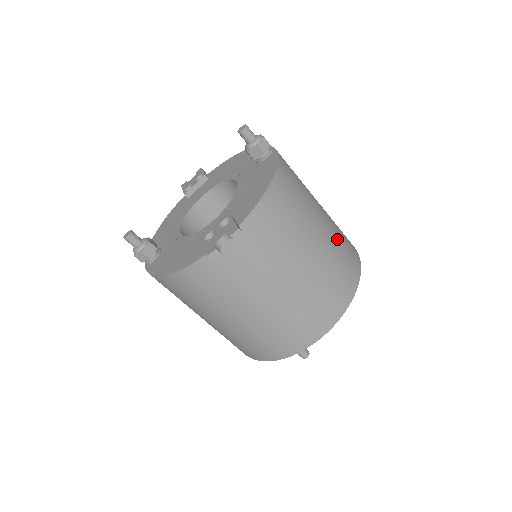
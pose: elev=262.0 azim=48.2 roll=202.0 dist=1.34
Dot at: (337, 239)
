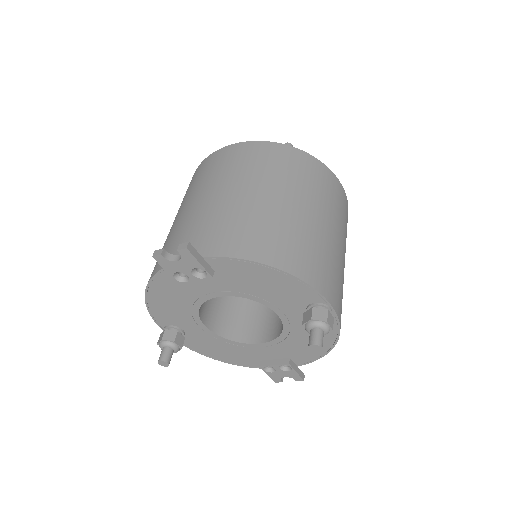
Dot at: occluded
